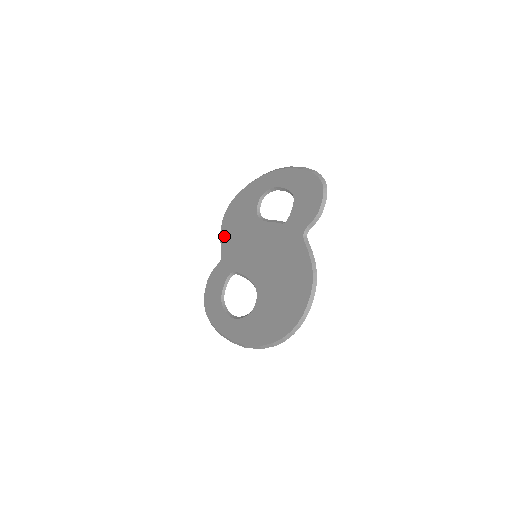
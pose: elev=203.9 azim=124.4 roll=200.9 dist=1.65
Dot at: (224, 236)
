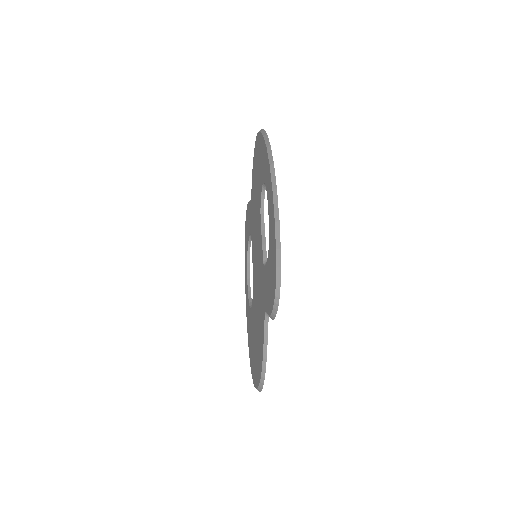
Dot at: (253, 174)
